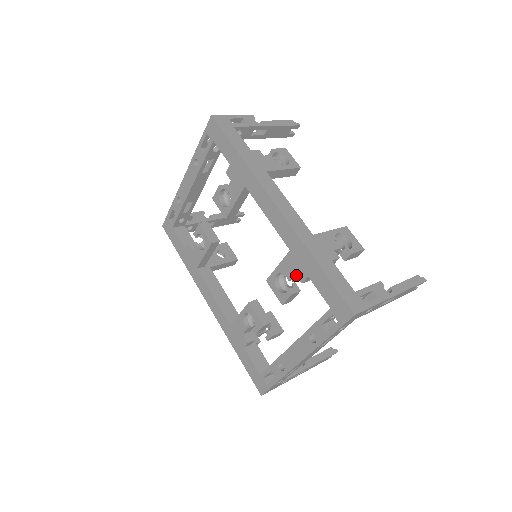
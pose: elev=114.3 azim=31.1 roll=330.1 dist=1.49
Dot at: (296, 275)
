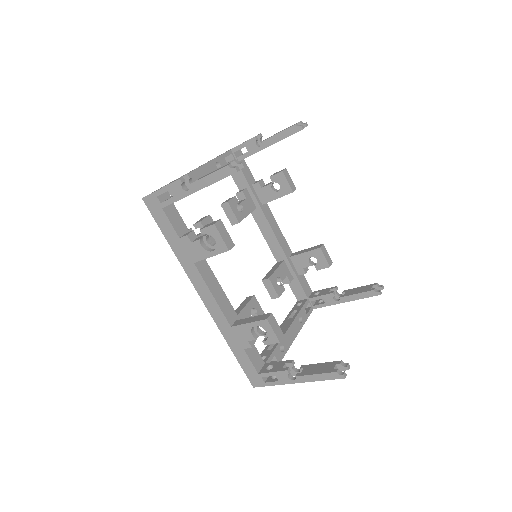
Dot at: occluded
